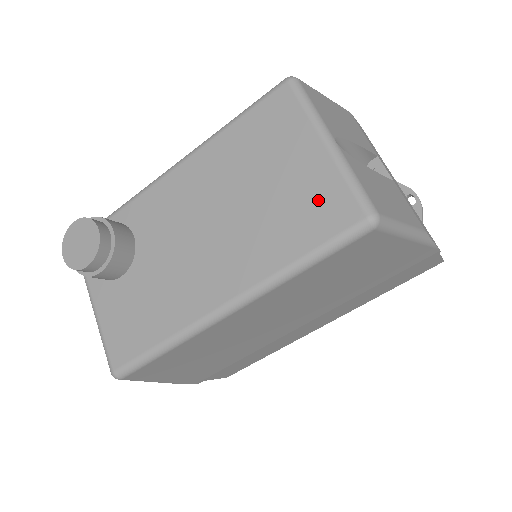
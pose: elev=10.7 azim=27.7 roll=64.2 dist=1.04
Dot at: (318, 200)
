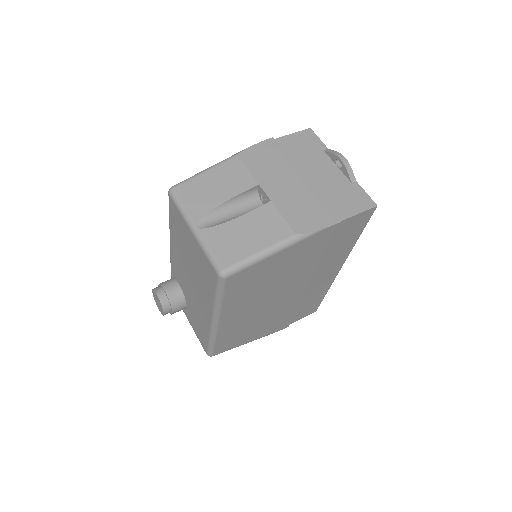
Dot at: (204, 265)
